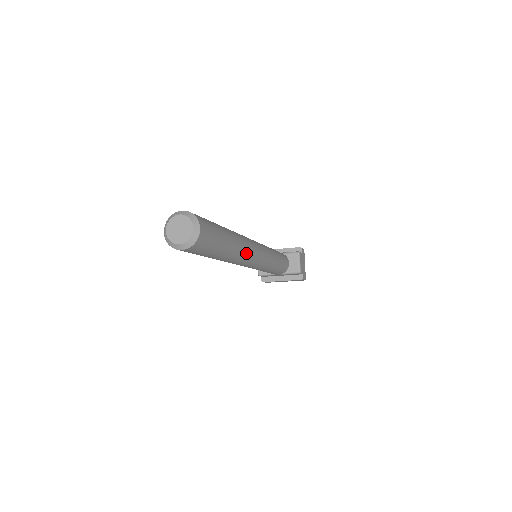
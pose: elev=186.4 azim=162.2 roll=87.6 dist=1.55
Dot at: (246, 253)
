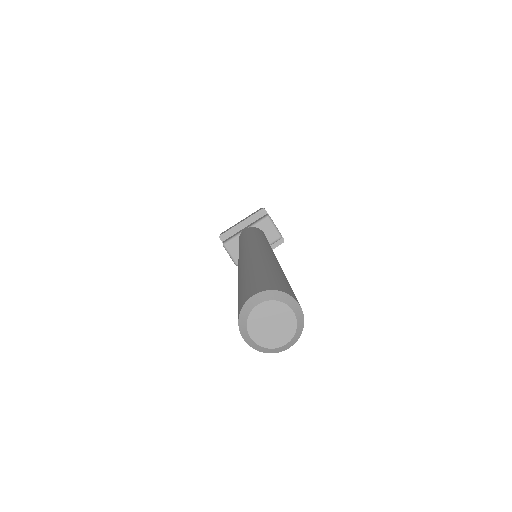
Dot at: occluded
